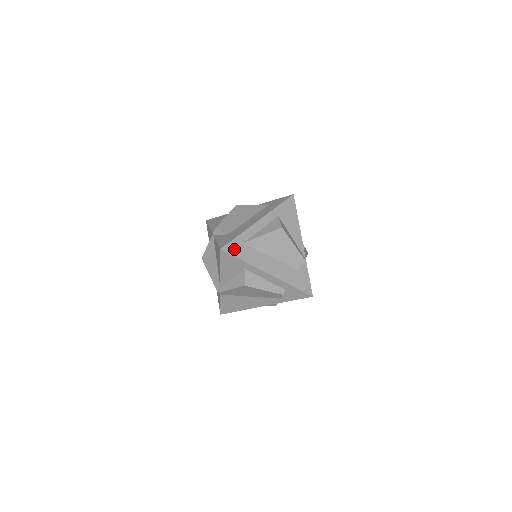
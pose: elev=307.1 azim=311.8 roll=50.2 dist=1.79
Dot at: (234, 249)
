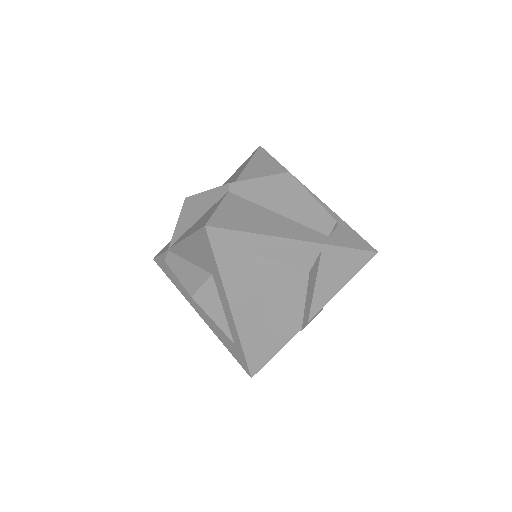
Dot at: occluded
